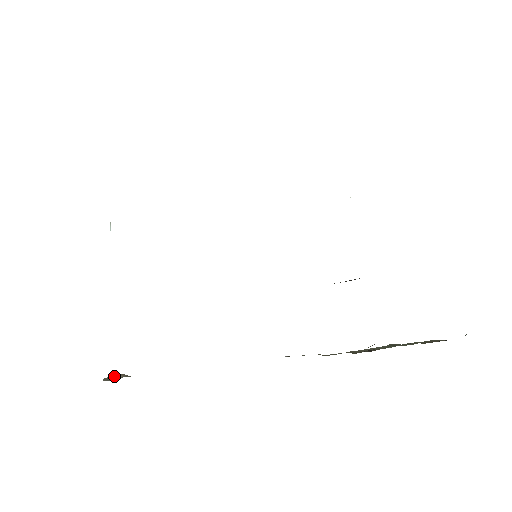
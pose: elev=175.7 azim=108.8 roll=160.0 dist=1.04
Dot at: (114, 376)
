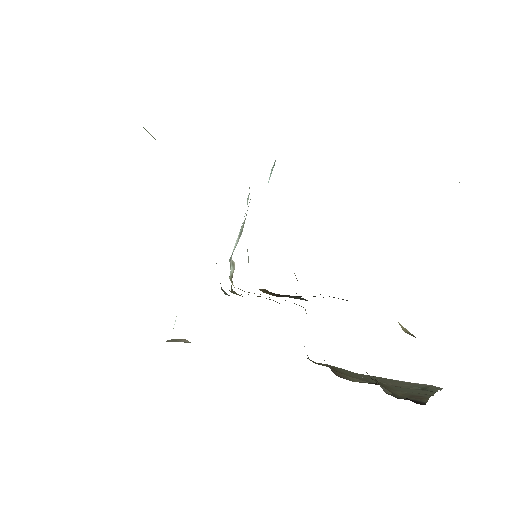
Dot at: (179, 339)
